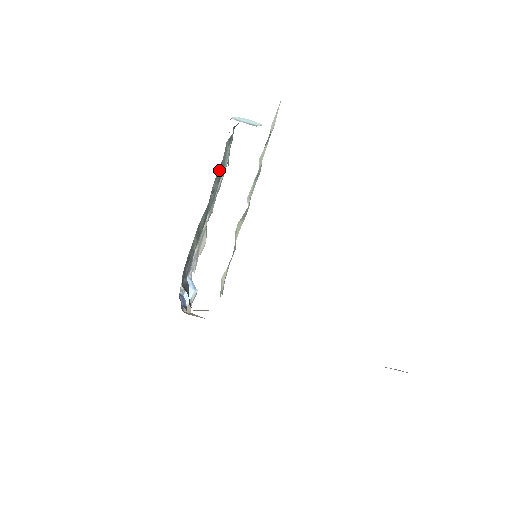
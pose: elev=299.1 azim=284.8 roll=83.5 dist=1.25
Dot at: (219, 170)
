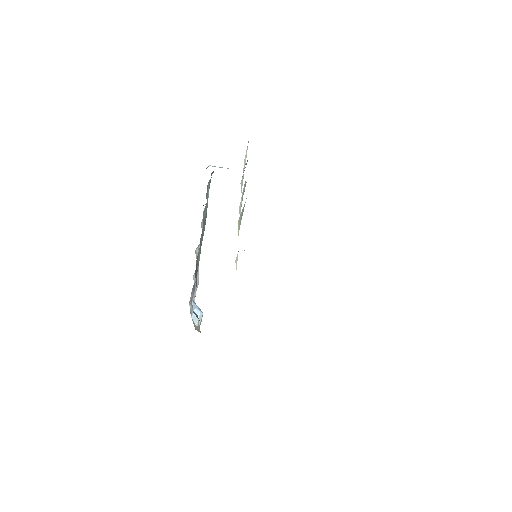
Dot at: occluded
